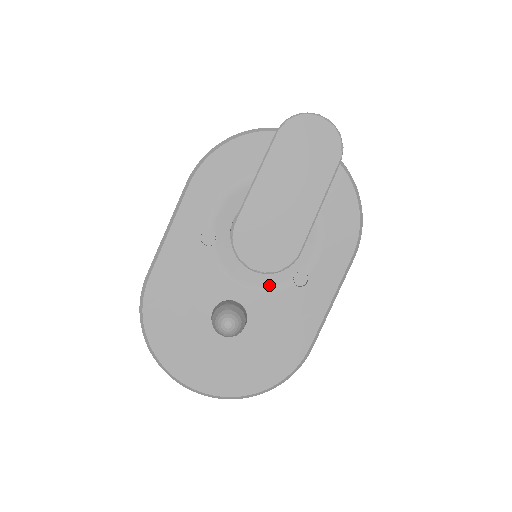
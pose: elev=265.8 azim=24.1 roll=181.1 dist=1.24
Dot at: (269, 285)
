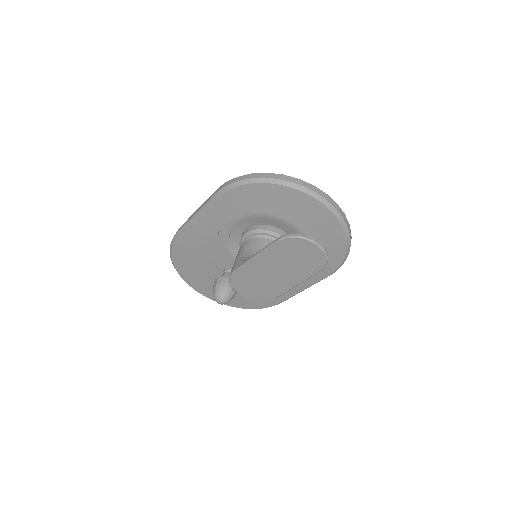
Dot at: occluded
